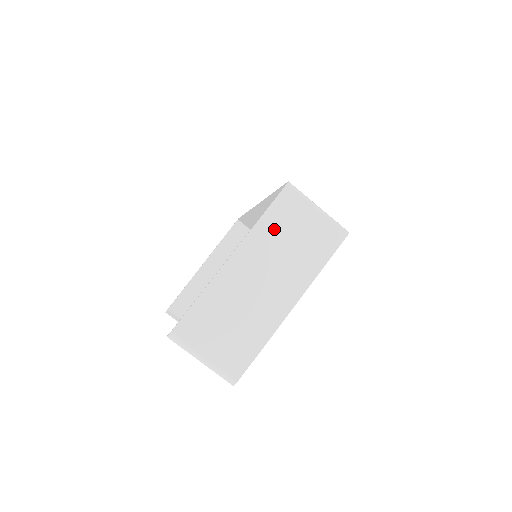
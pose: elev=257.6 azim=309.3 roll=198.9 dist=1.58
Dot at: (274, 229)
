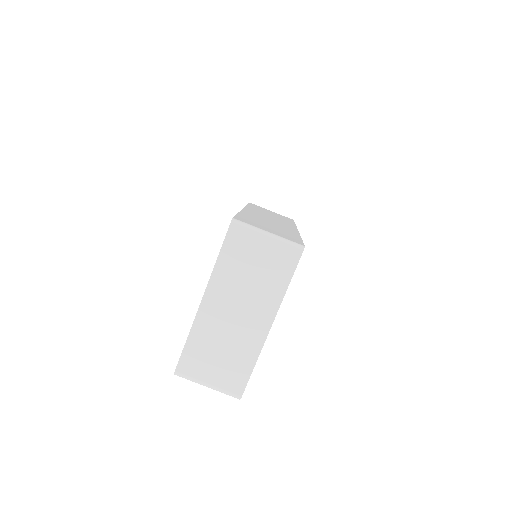
Dot at: (232, 266)
